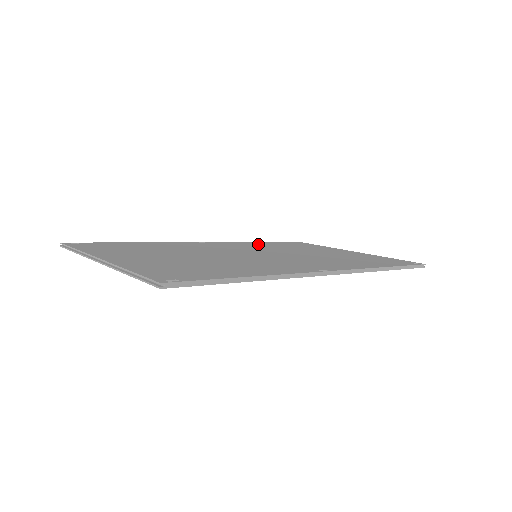
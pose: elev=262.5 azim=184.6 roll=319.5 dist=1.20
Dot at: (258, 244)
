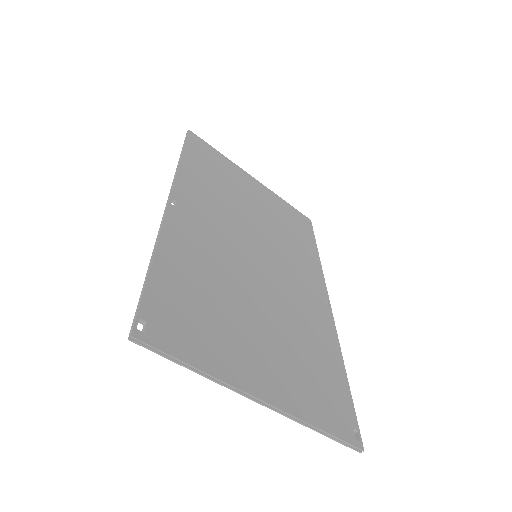
Dot at: (201, 180)
